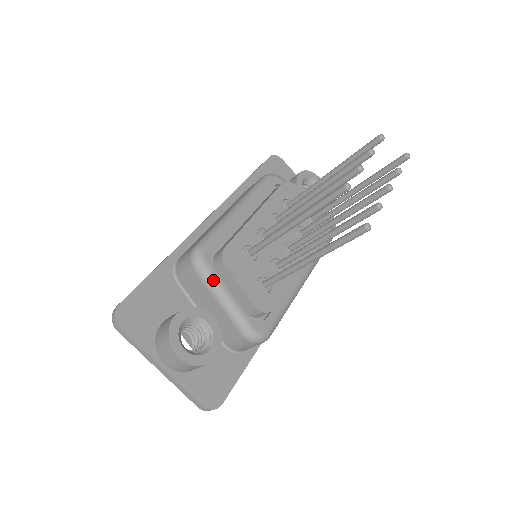
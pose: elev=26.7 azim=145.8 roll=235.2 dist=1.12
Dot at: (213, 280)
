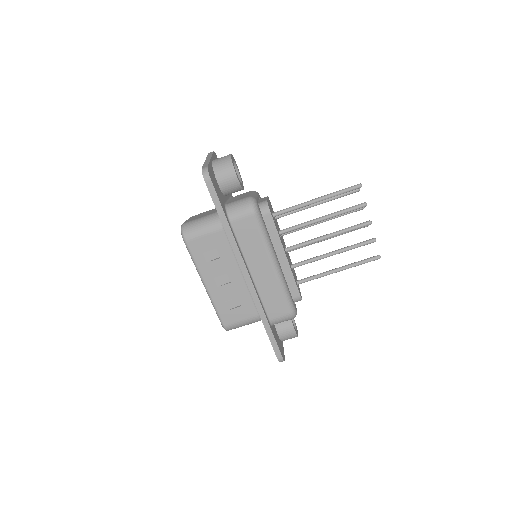
Dot at: (257, 193)
